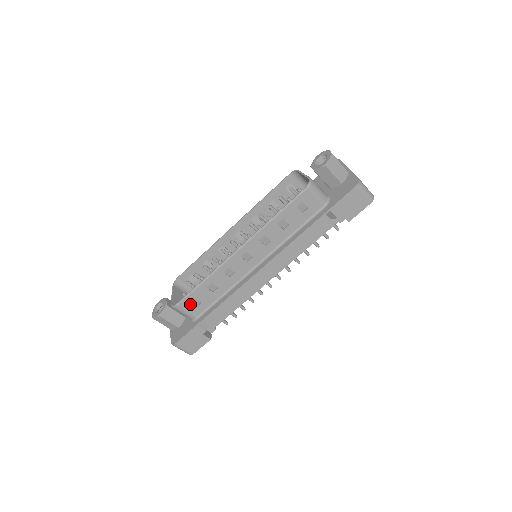
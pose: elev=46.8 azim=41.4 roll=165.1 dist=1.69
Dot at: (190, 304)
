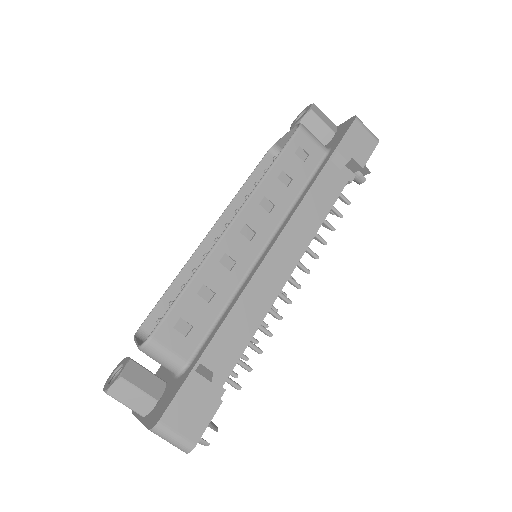
Dot at: (174, 332)
